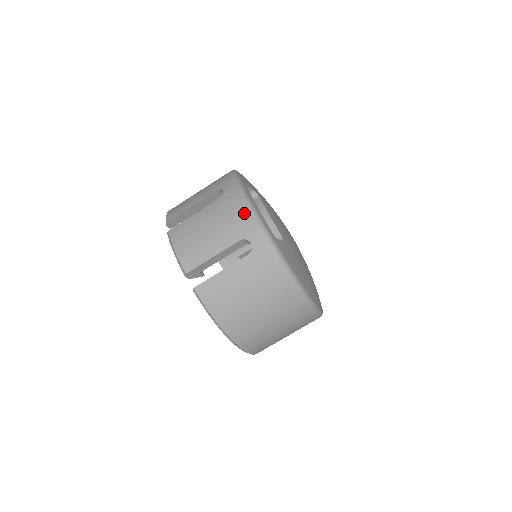
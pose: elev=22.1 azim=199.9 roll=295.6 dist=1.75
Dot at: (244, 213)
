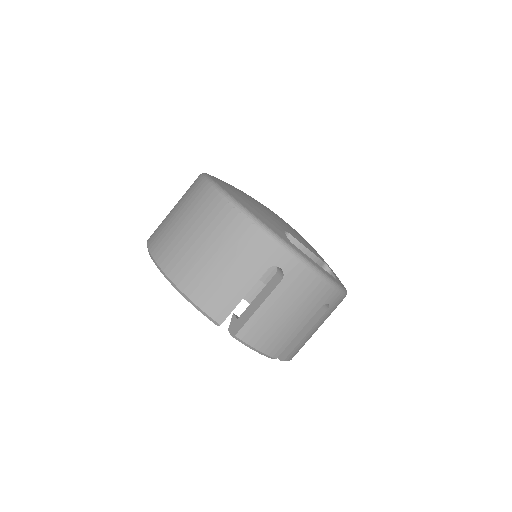
Dot at: (320, 286)
